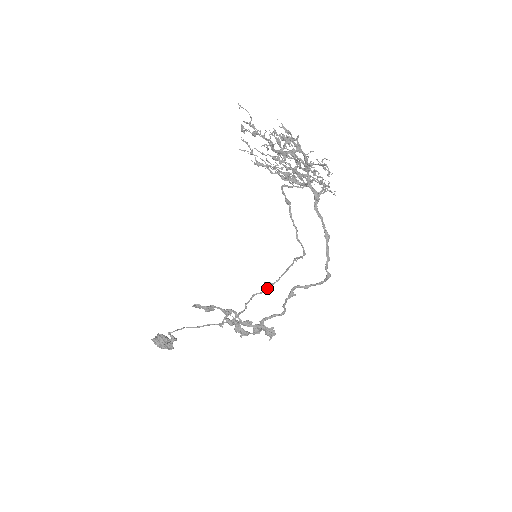
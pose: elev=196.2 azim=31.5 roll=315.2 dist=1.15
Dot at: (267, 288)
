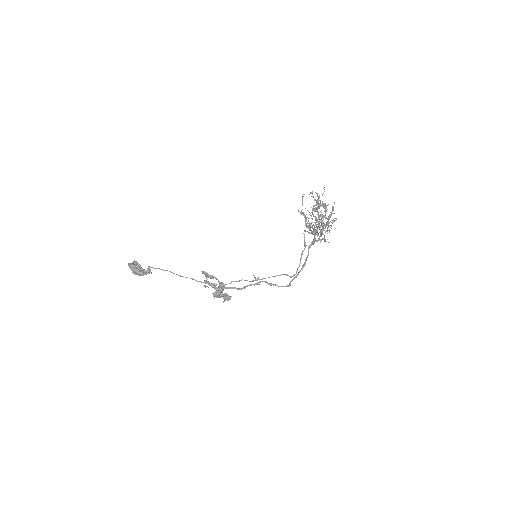
Dot at: (254, 280)
